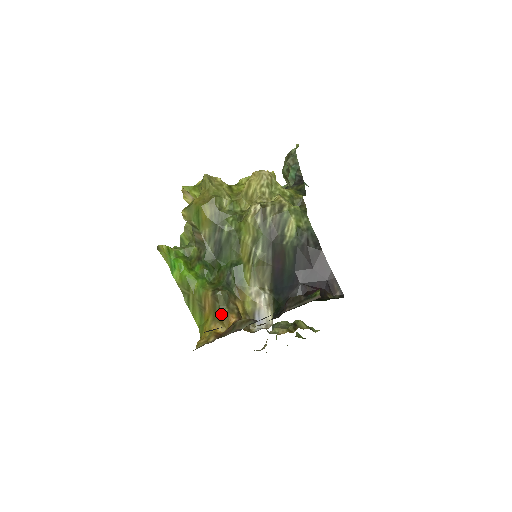
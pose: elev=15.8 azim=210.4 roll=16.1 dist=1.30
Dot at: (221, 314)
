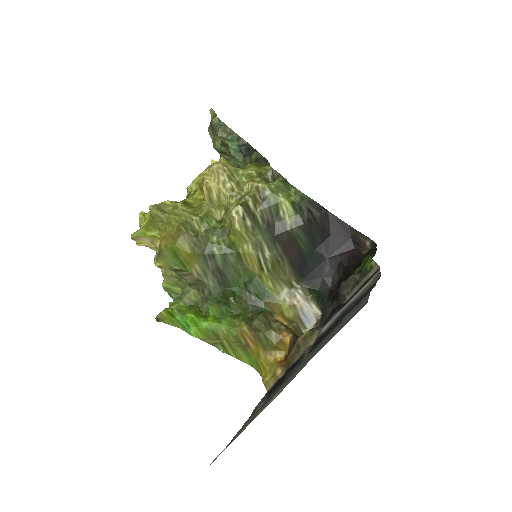
Dot at: (271, 341)
